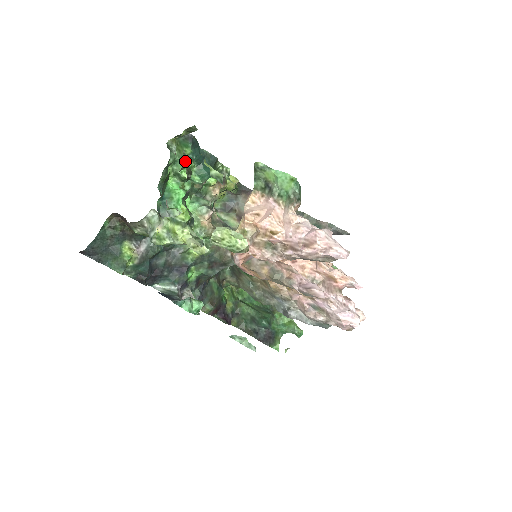
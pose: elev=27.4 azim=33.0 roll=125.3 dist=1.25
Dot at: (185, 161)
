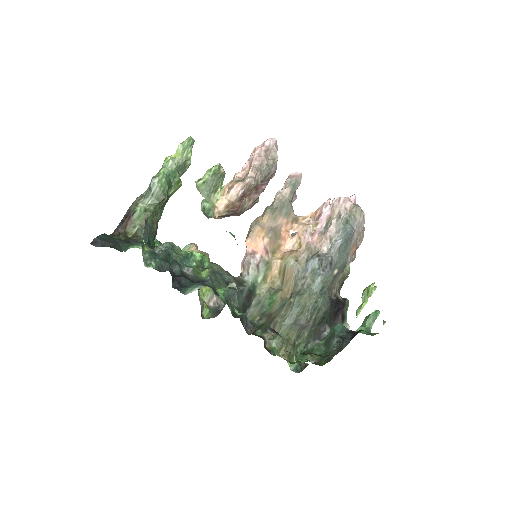
Dot at: occluded
